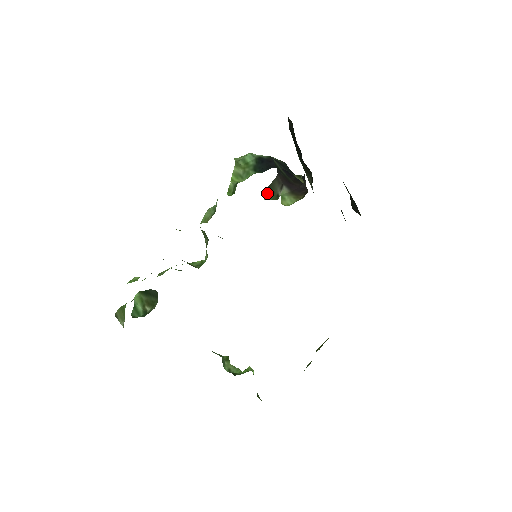
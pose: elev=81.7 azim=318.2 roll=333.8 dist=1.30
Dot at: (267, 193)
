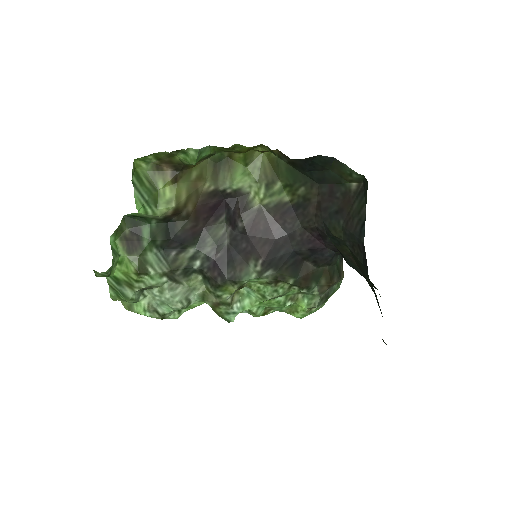
Dot at: occluded
